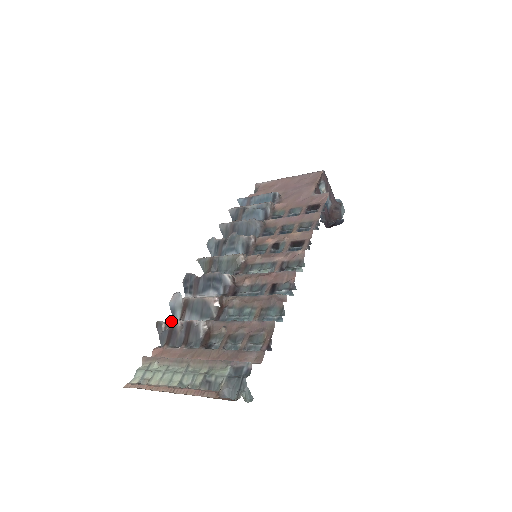
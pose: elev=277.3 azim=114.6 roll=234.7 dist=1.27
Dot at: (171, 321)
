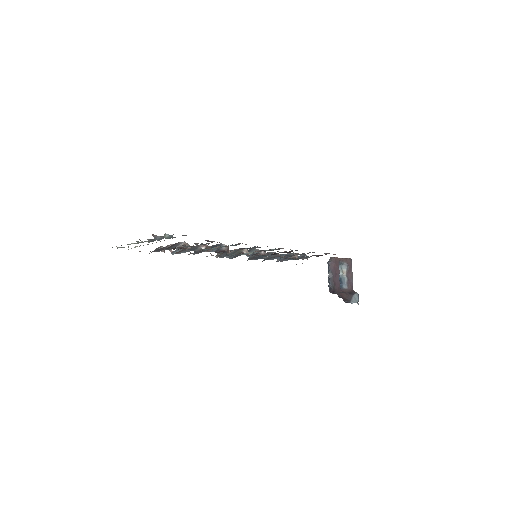
Dot at: occluded
